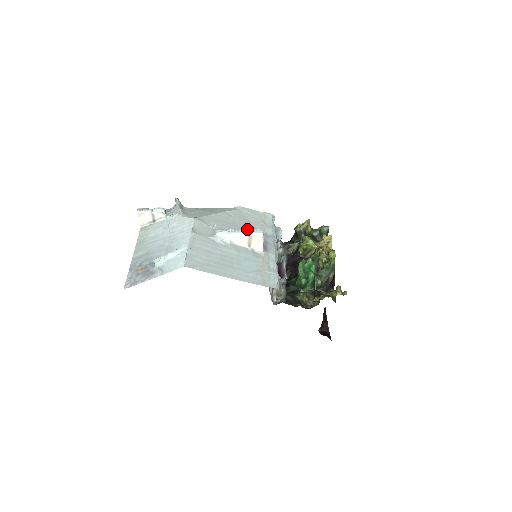
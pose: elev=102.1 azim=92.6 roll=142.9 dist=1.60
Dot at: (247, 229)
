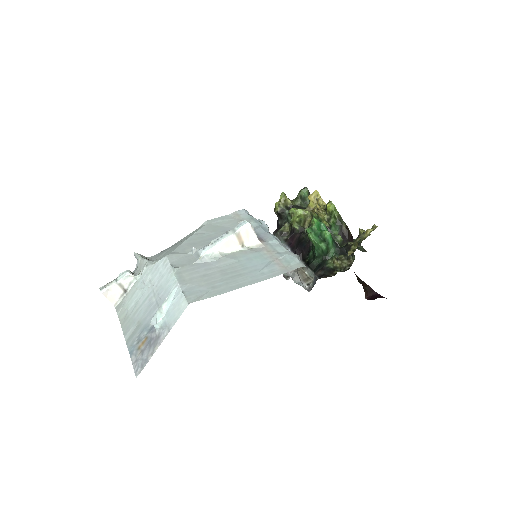
Dot at: occluded
